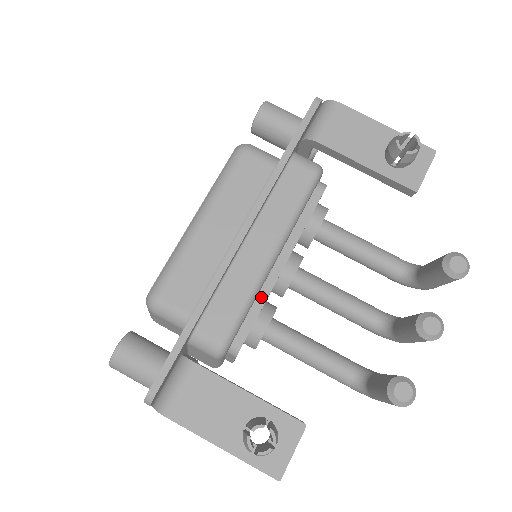
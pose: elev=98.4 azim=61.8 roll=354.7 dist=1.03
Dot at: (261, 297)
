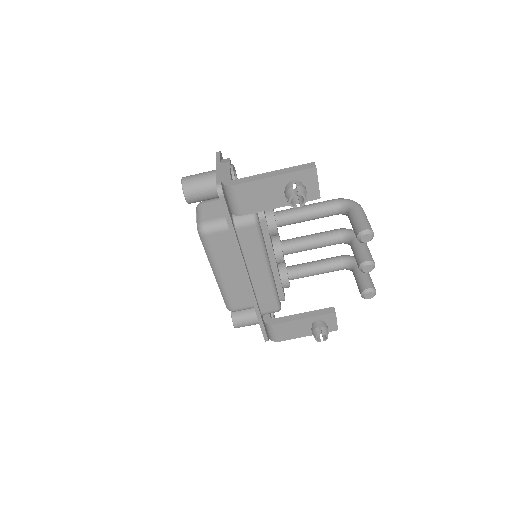
Dot at: (277, 280)
